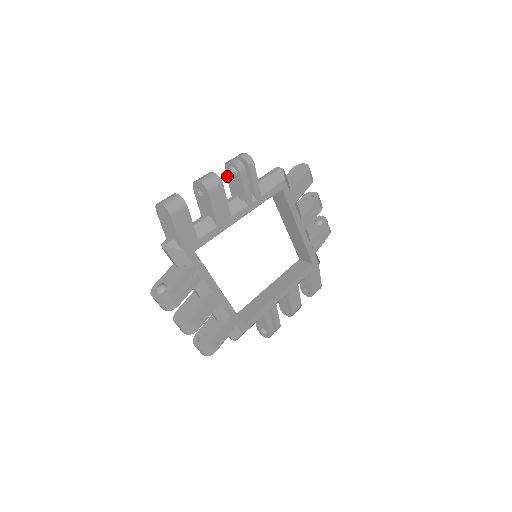
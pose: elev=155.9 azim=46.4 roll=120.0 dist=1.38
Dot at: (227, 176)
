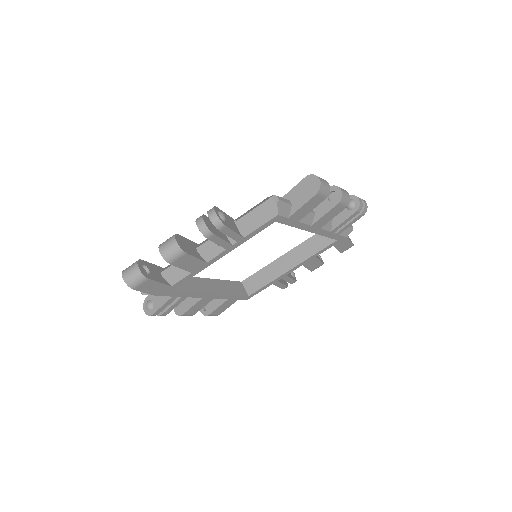
Dot at: occluded
